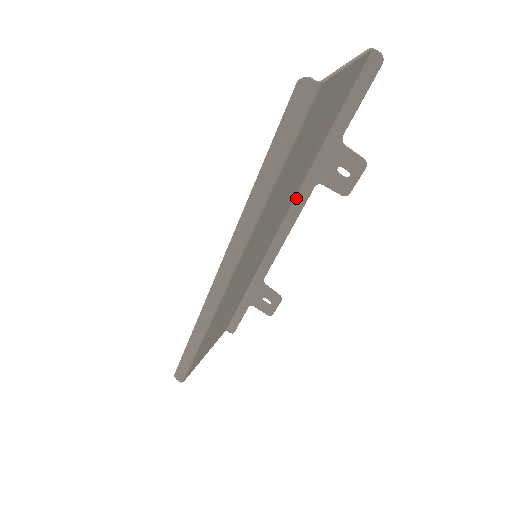
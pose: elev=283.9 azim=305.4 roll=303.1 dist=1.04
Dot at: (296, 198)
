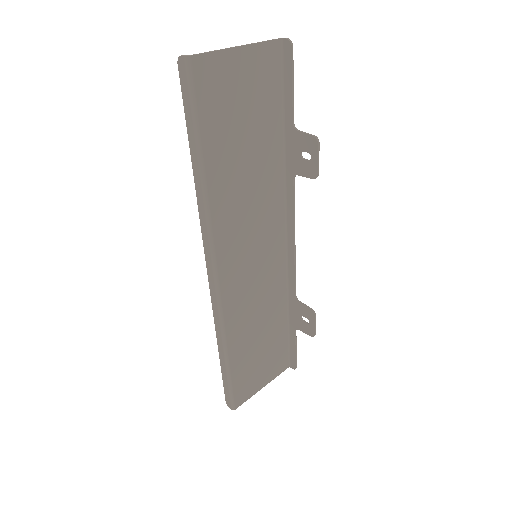
Dot at: (286, 197)
